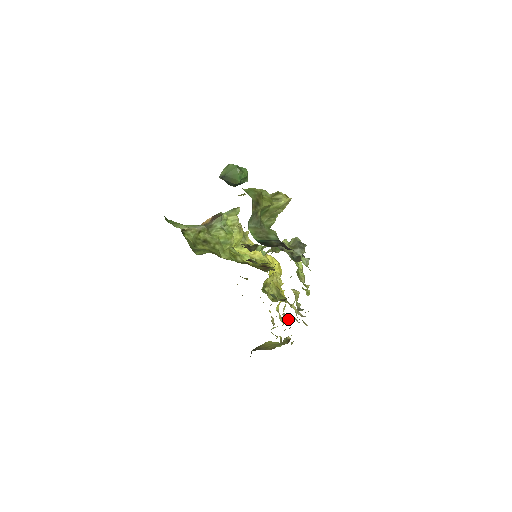
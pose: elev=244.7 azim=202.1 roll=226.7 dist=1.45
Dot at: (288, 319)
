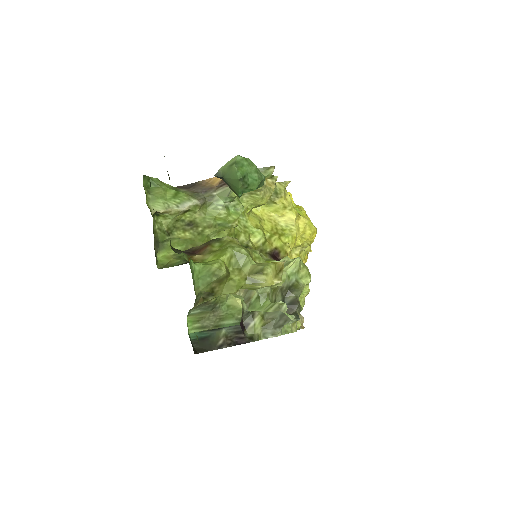
Dot at: occluded
